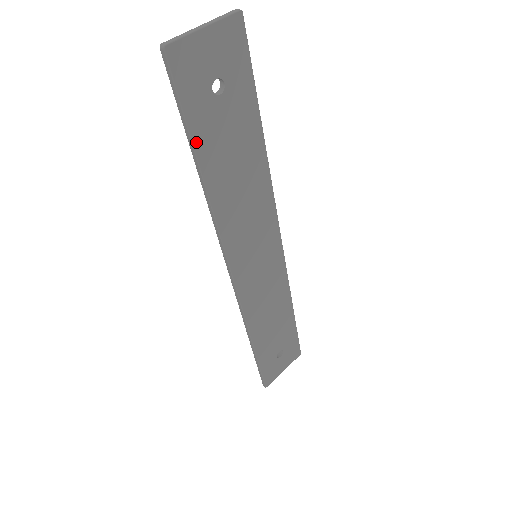
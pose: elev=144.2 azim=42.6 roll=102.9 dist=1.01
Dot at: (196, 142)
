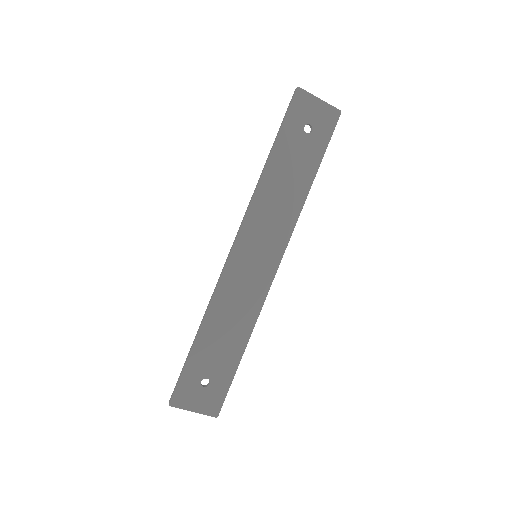
Dot at: (279, 140)
